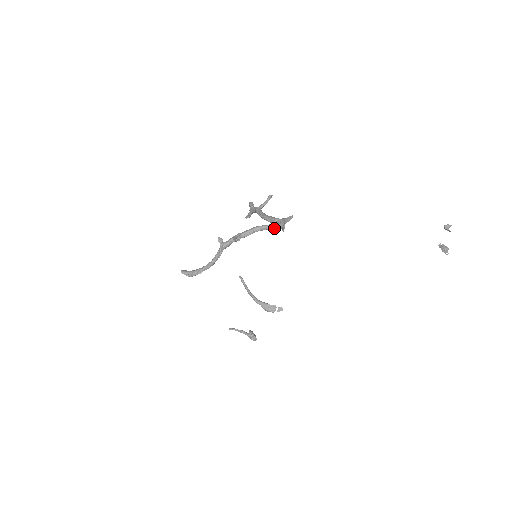
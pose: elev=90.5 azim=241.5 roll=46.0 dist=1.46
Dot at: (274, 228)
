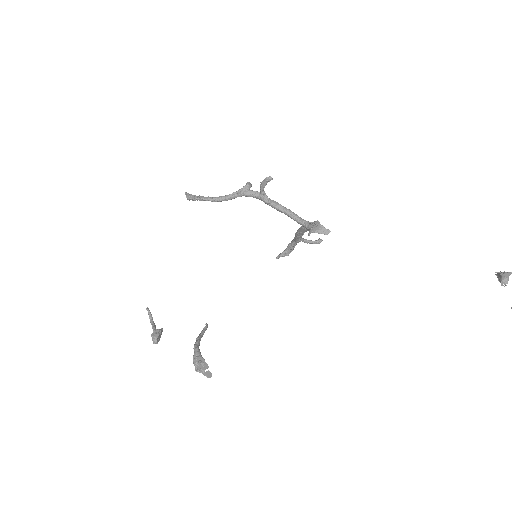
Dot at: (304, 223)
